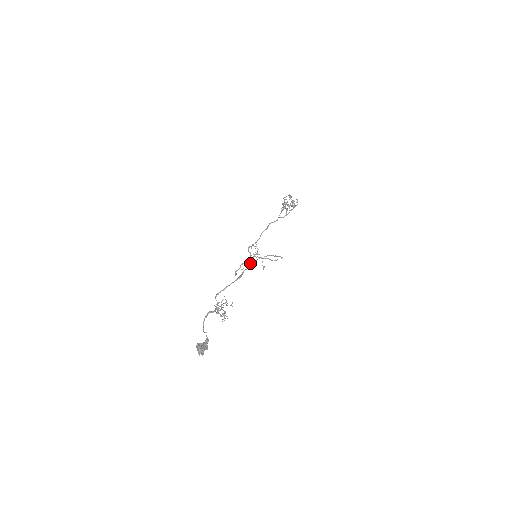
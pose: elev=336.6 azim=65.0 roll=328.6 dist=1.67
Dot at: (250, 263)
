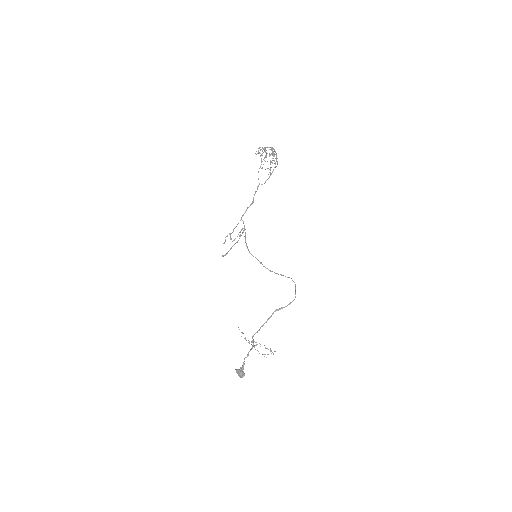
Dot at: (234, 240)
